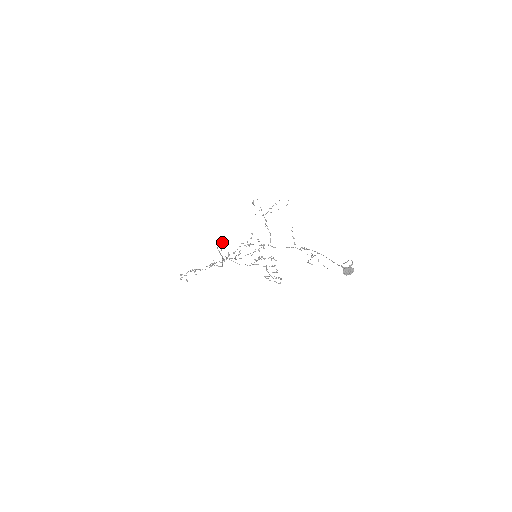
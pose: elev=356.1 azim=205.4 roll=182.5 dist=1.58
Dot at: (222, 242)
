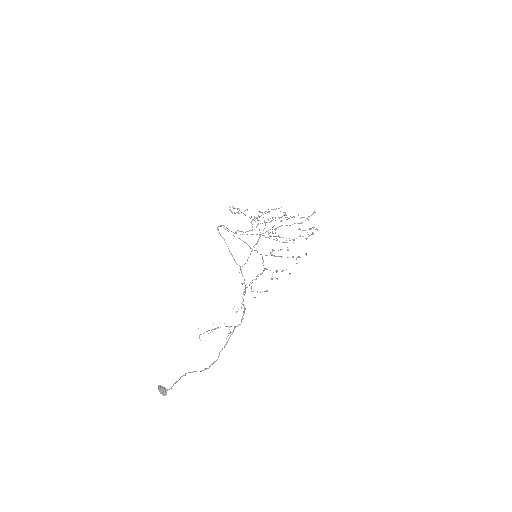
Dot at: (218, 229)
